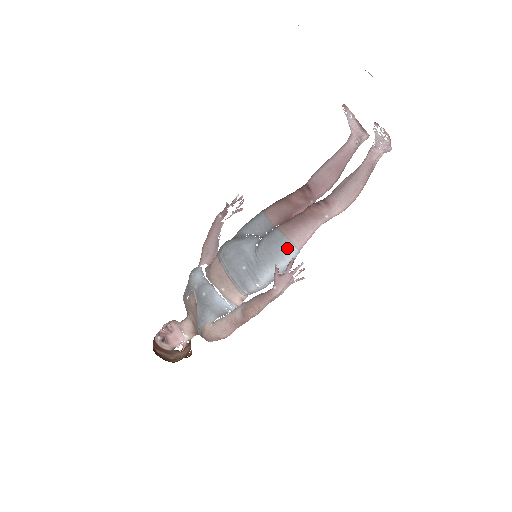
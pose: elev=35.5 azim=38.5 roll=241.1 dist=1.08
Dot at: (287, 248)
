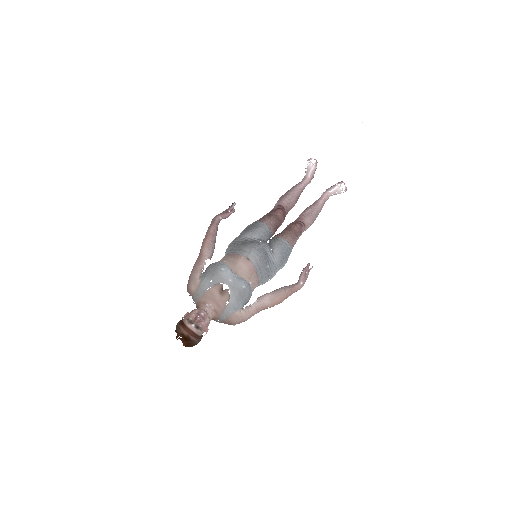
Dot at: occluded
